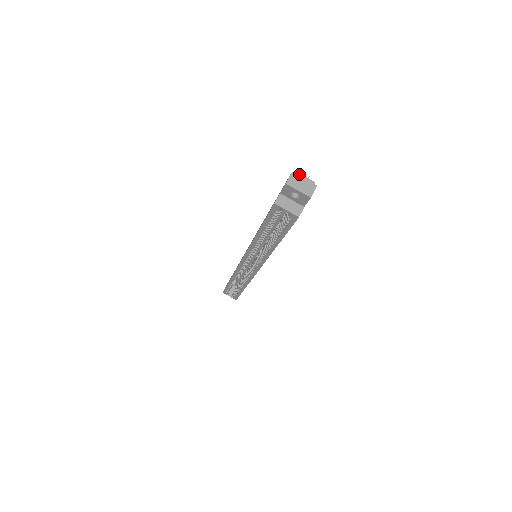
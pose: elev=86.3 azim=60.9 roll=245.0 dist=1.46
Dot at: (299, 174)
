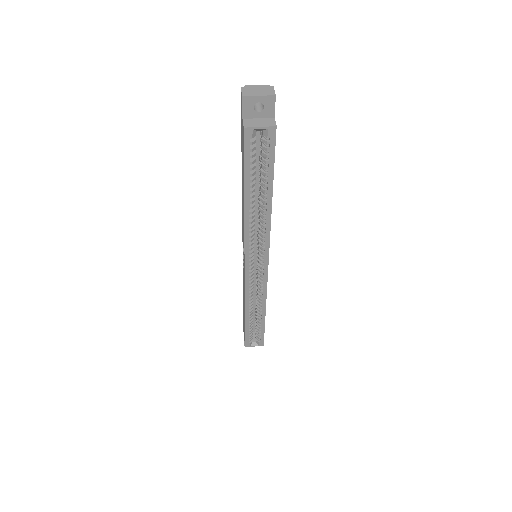
Dot at: (249, 86)
